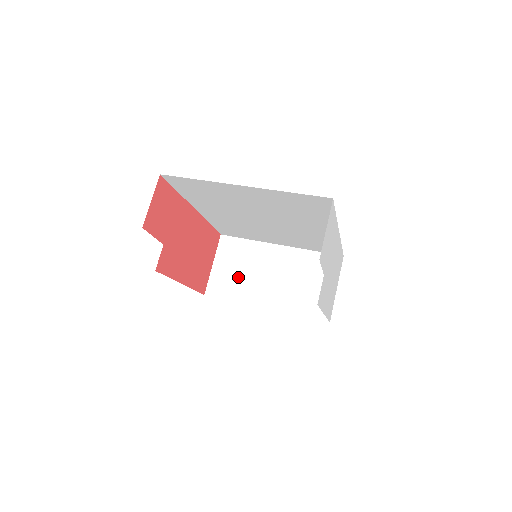
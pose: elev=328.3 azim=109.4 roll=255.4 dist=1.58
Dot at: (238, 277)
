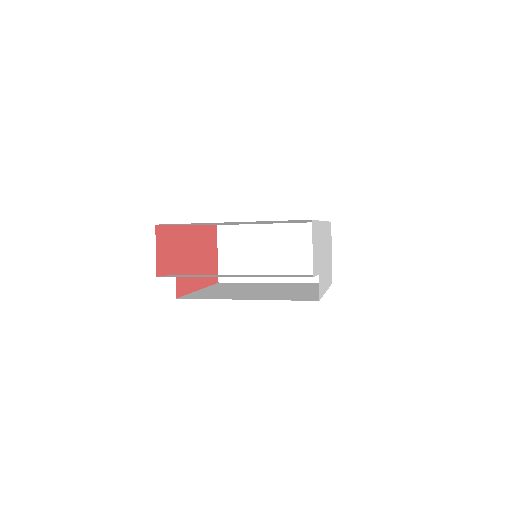
Dot at: (243, 261)
